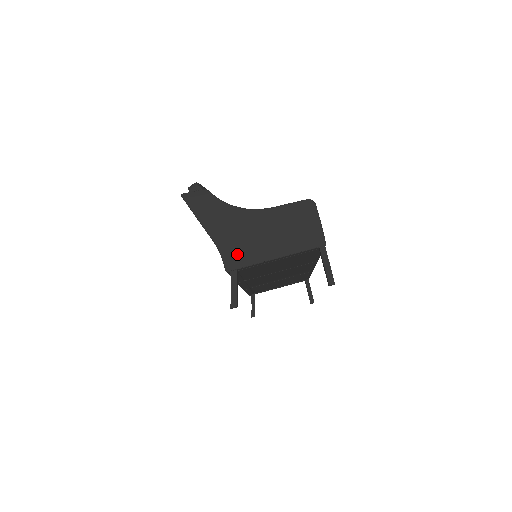
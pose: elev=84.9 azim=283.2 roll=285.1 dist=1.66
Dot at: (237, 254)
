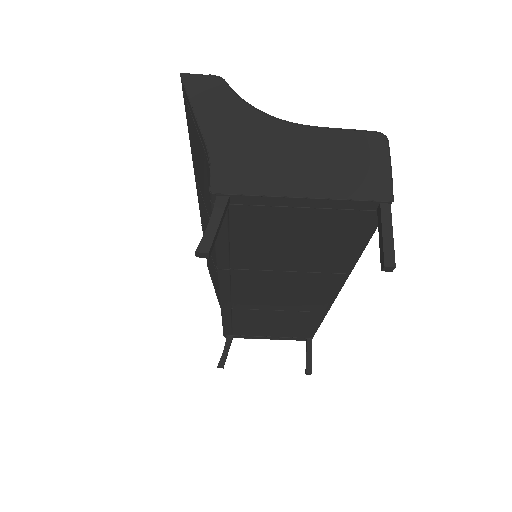
Dot at: (238, 173)
